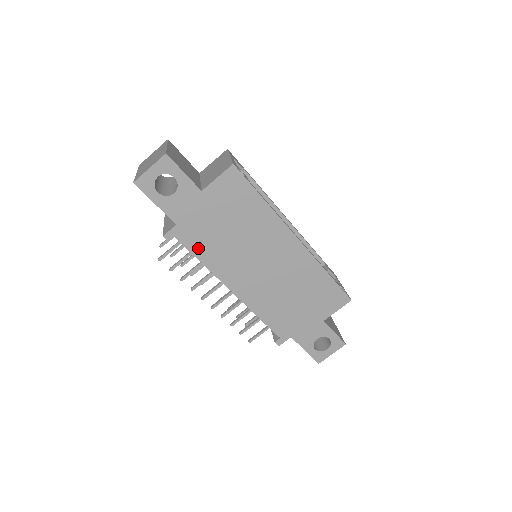
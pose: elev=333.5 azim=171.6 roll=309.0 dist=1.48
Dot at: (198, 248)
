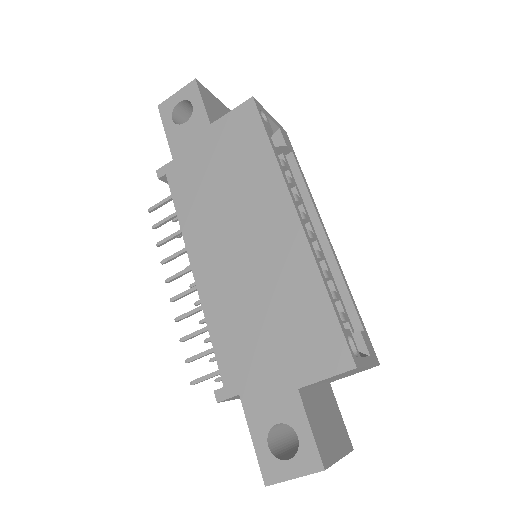
Dot at: (181, 195)
